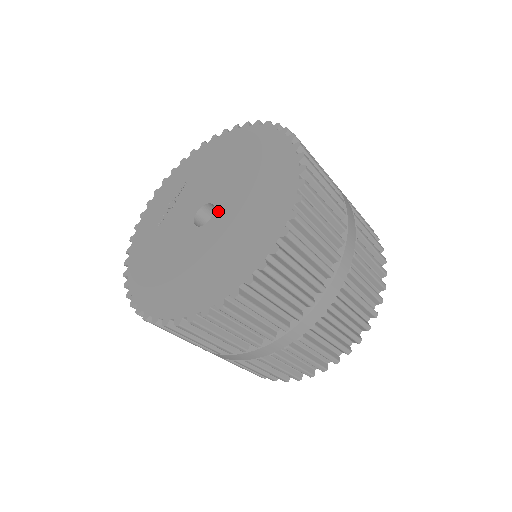
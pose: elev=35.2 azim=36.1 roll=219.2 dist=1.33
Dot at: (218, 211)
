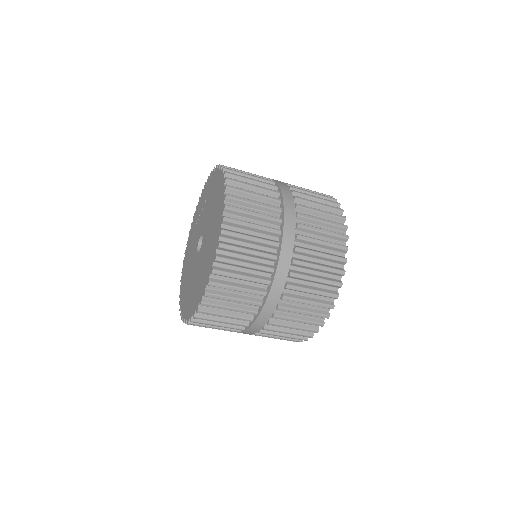
Dot at: (201, 249)
